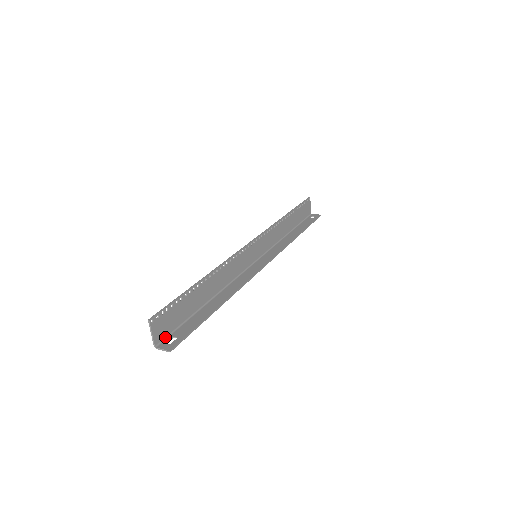
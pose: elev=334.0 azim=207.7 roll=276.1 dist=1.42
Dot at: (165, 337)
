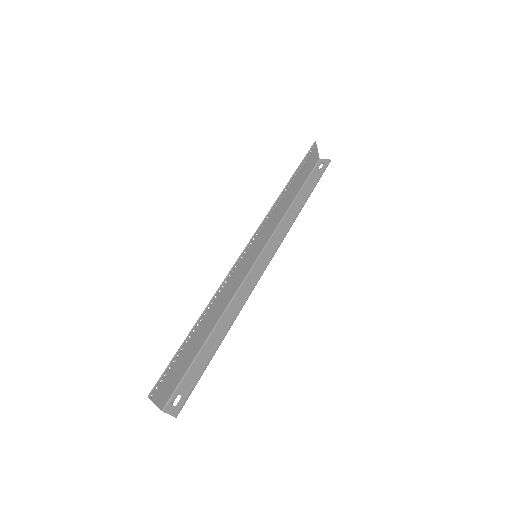
Dot at: (170, 396)
